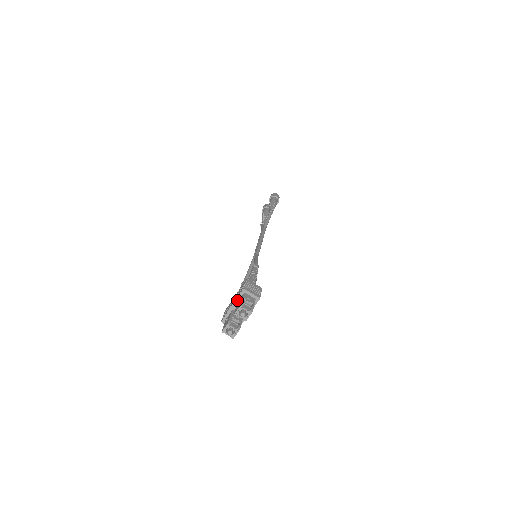
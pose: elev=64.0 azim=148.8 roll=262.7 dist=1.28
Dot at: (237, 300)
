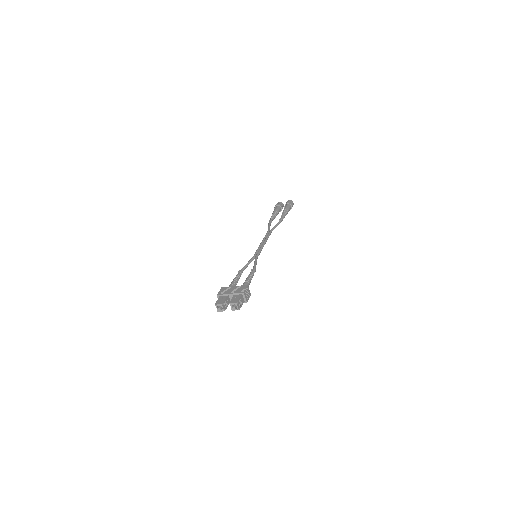
Dot at: (235, 294)
